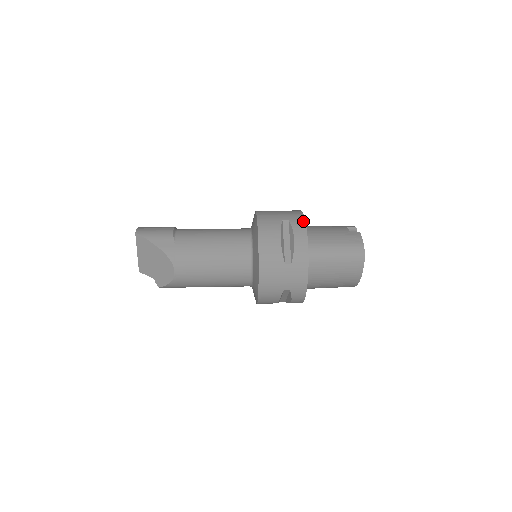
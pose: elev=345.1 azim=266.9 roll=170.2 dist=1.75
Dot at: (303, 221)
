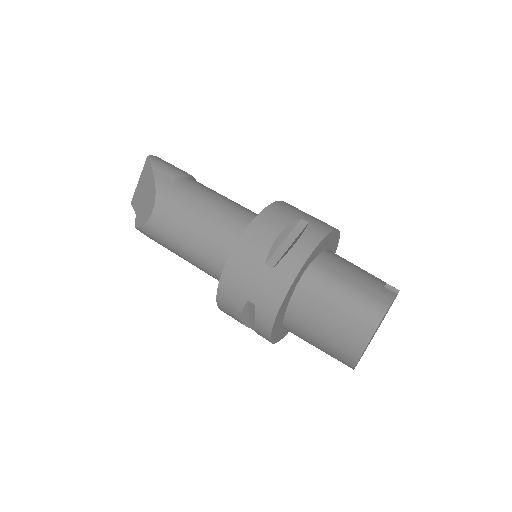
Dot at: (325, 232)
